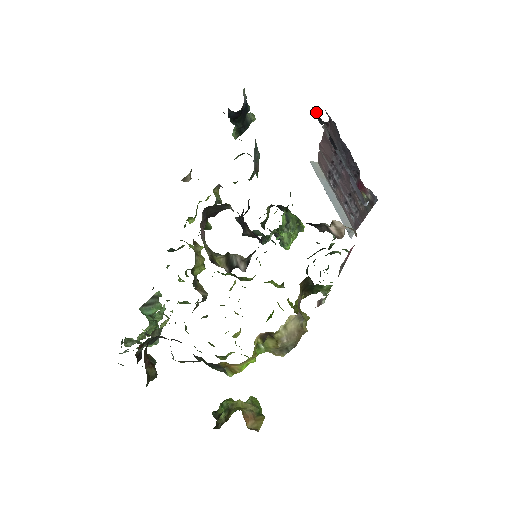
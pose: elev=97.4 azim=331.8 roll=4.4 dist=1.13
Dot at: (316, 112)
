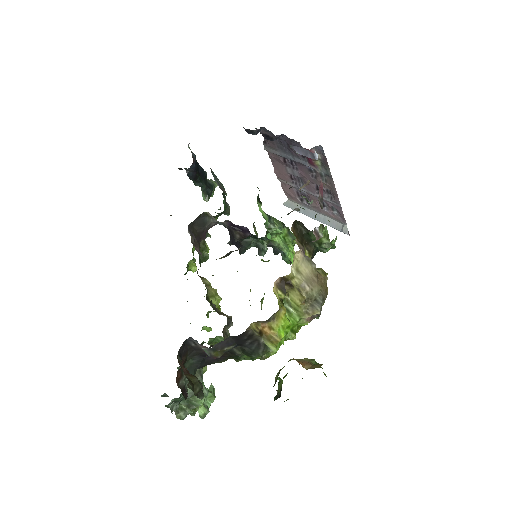
Dot at: (246, 129)
